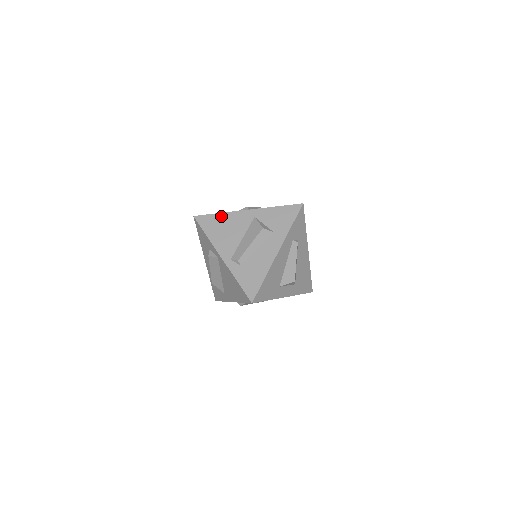
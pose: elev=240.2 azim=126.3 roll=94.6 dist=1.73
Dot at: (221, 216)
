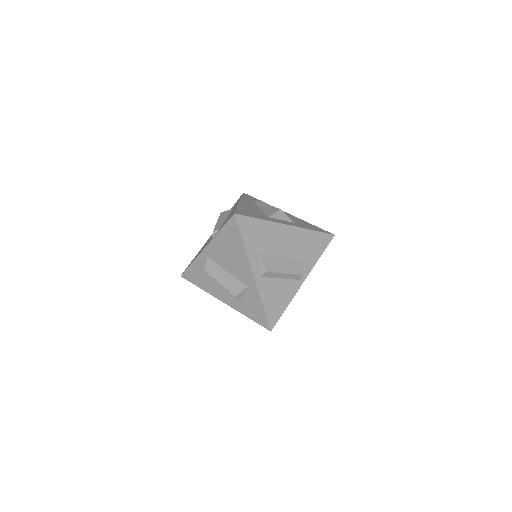
Dot at: occluded
